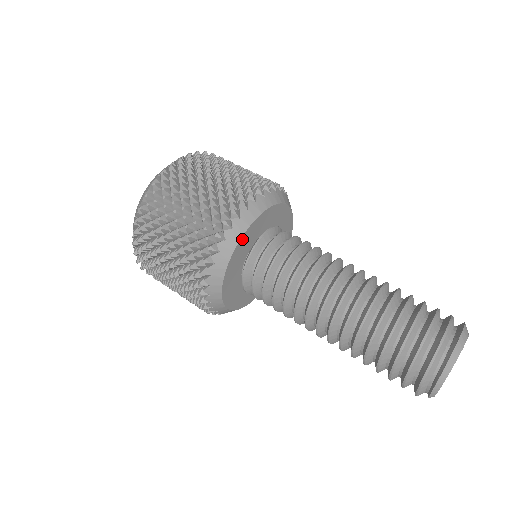
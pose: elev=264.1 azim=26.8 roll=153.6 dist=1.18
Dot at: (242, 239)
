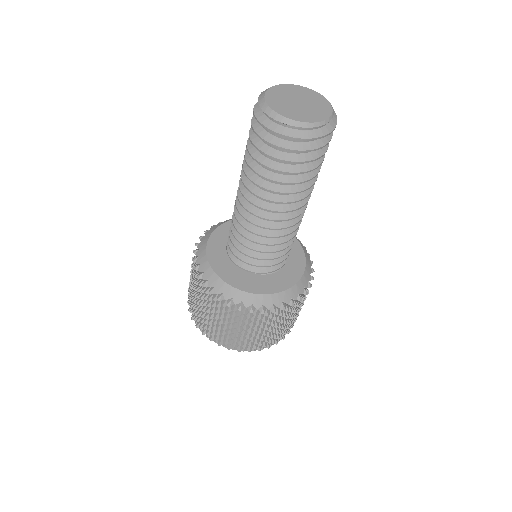
Dot at: (210, 241)
